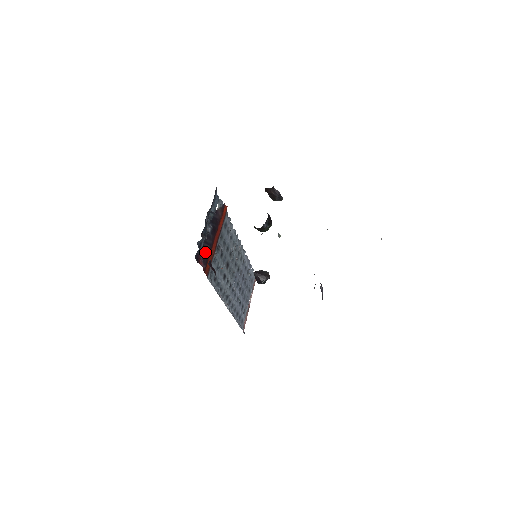
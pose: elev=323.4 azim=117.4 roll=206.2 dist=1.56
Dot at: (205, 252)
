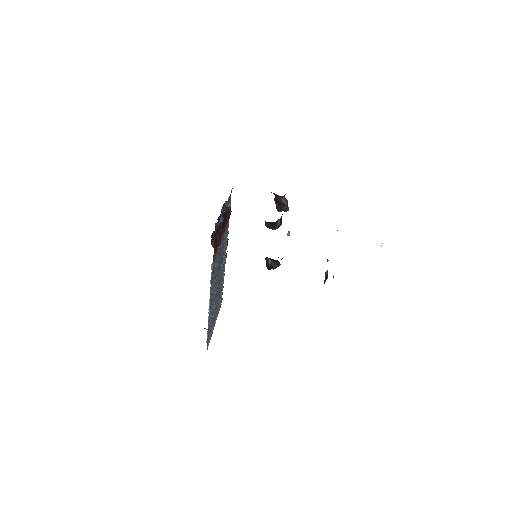
Dot at: (216, 237)
